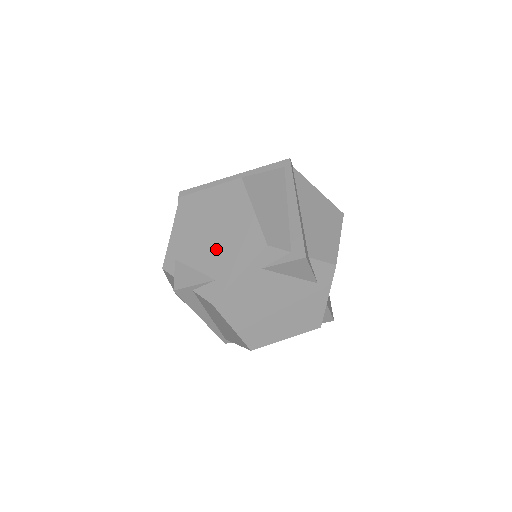
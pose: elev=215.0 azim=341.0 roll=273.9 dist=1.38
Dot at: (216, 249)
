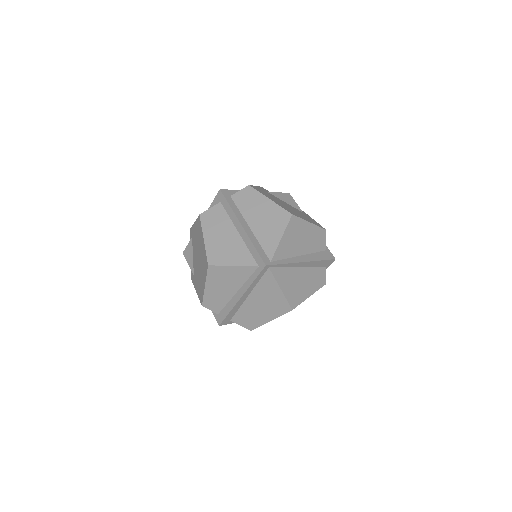
Dot at: (197, 267)
